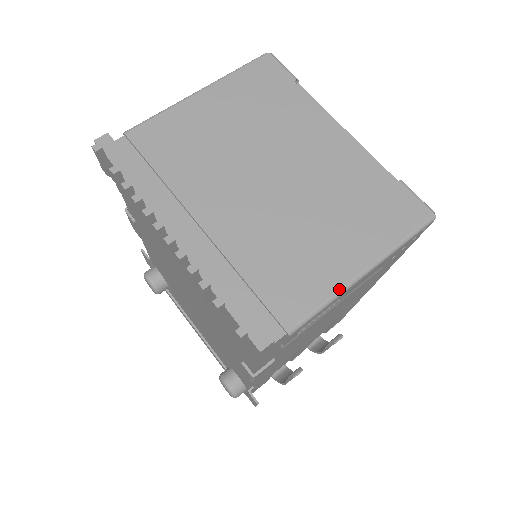
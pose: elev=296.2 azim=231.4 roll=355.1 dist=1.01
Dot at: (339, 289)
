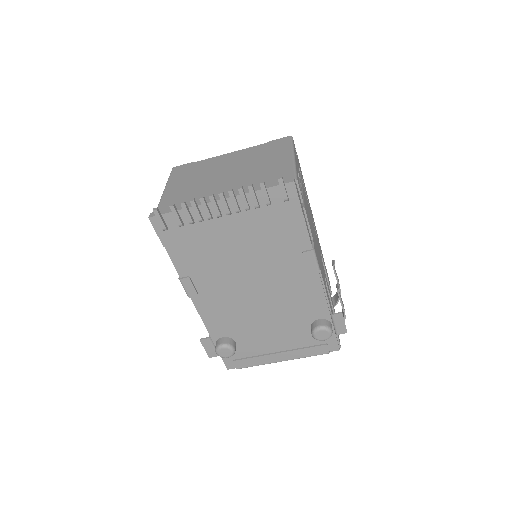
Dot at: (293, 163)
